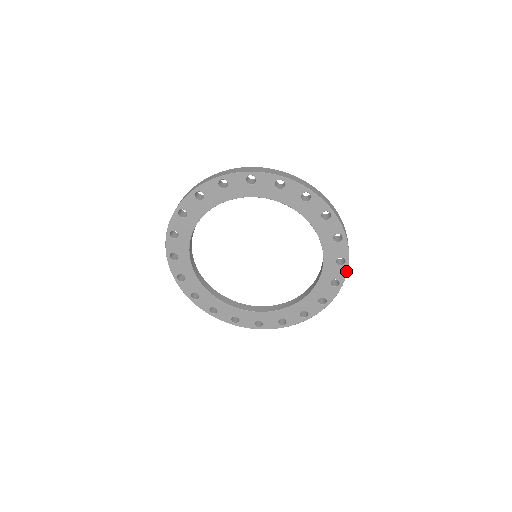
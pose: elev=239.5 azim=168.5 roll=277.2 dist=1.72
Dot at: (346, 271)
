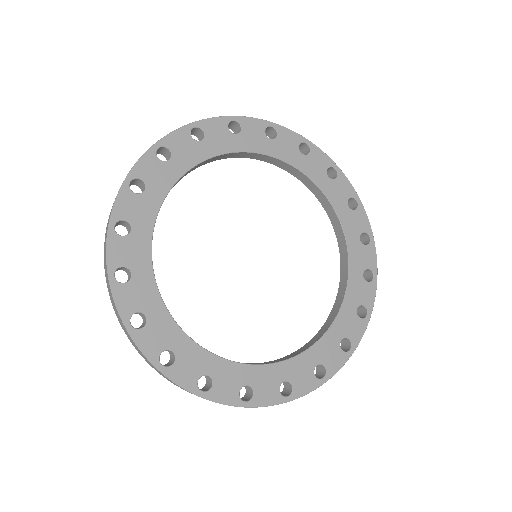
Dot at: (364, 330)
